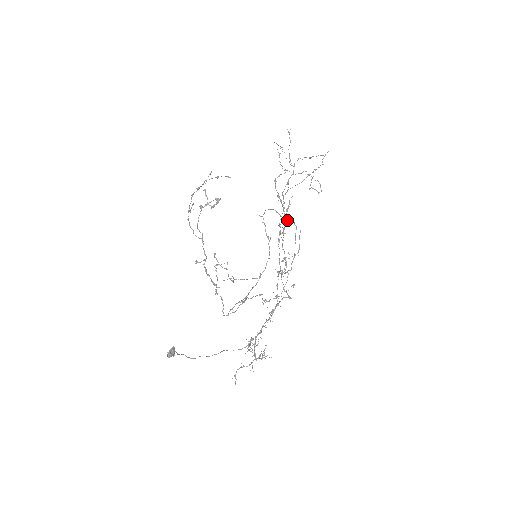
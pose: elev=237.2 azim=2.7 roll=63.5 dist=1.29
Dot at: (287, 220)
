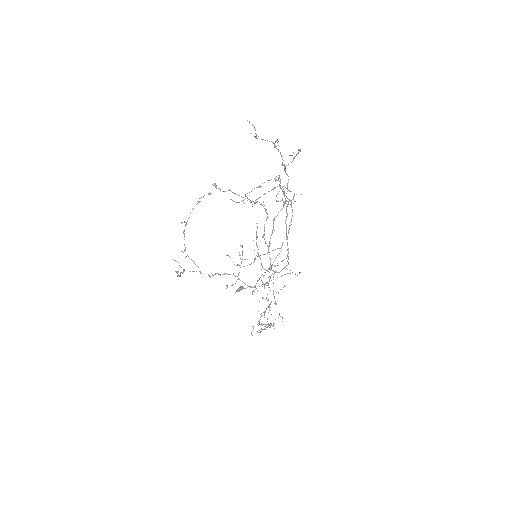
Dot at: (286, 206)
